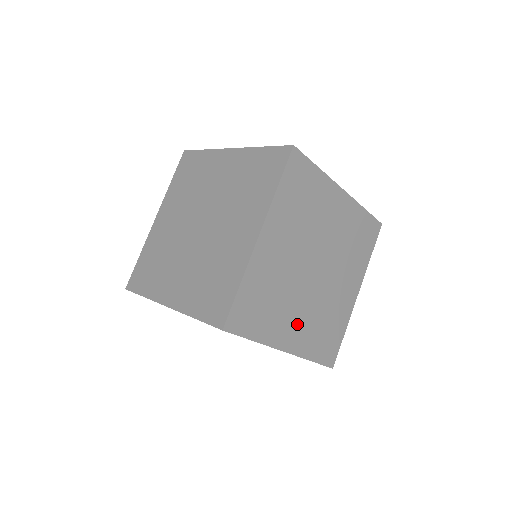
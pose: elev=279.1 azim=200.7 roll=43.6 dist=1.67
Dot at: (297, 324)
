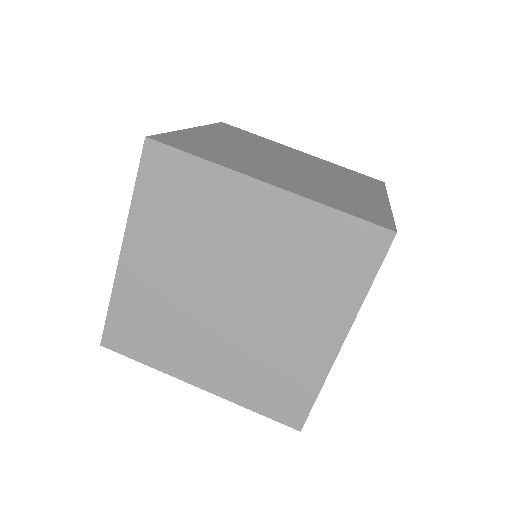
Dot at: occluded
